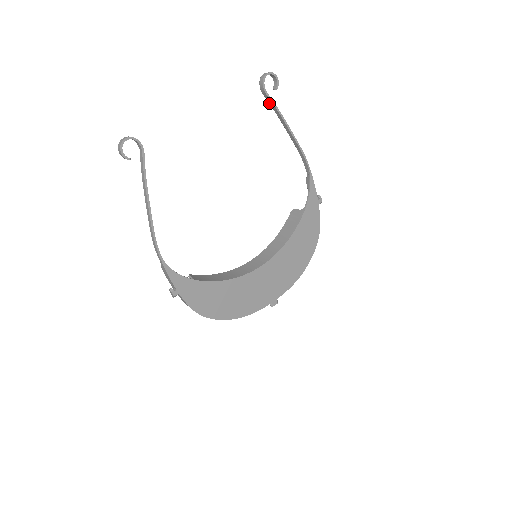
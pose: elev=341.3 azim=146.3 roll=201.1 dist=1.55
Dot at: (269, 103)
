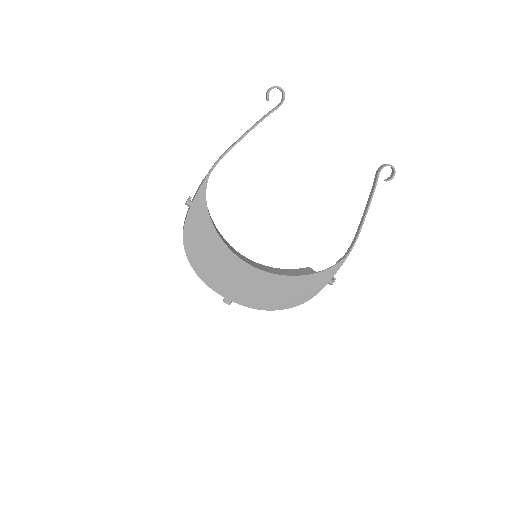
Dot at: (373, 184)
